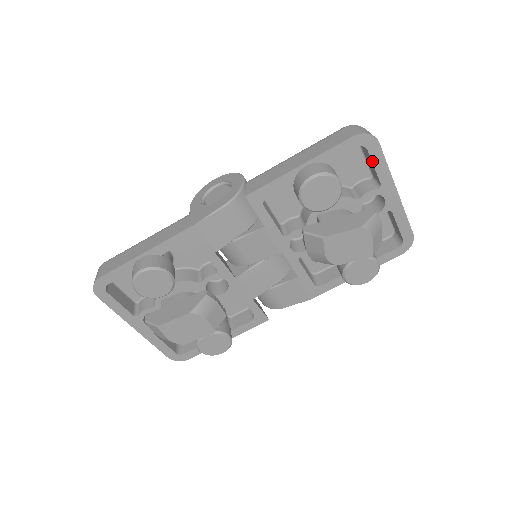
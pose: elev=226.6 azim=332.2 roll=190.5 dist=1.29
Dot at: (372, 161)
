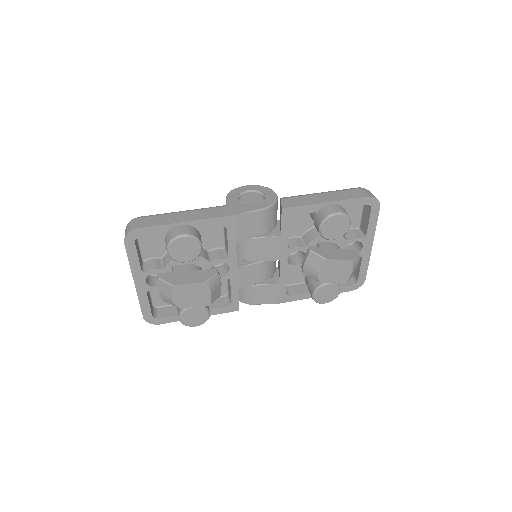
Dot at: (370, 218)
